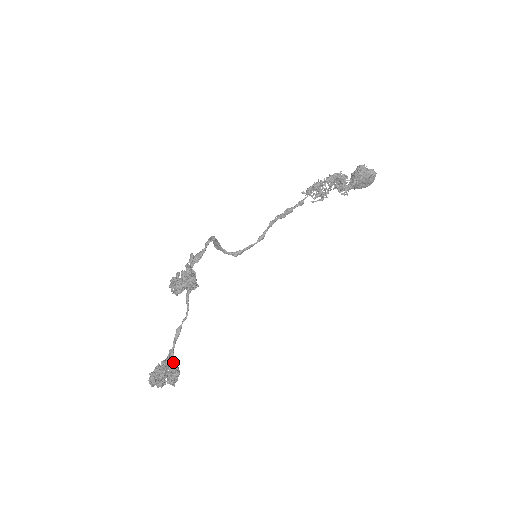
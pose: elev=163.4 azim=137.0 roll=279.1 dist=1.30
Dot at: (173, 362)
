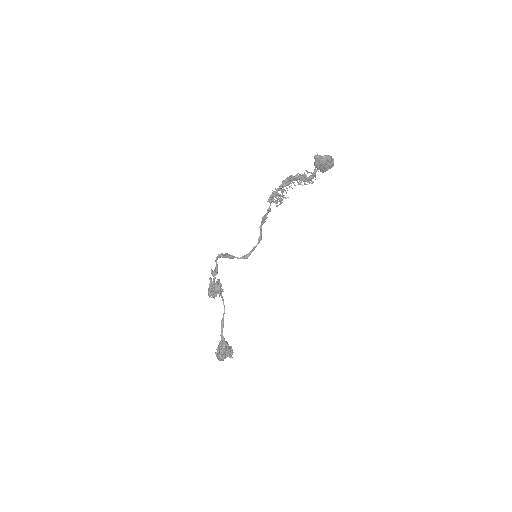
Dot at: (223, 343)
